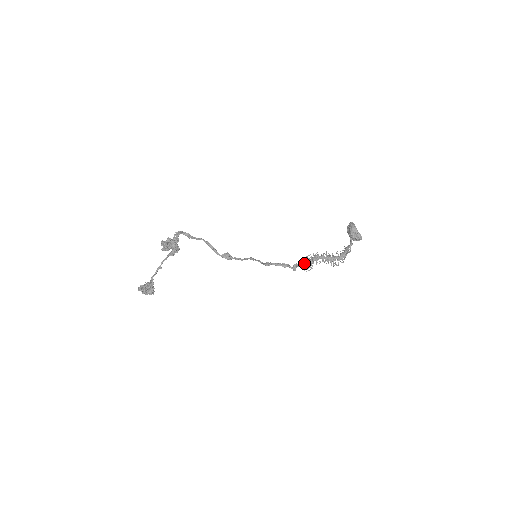
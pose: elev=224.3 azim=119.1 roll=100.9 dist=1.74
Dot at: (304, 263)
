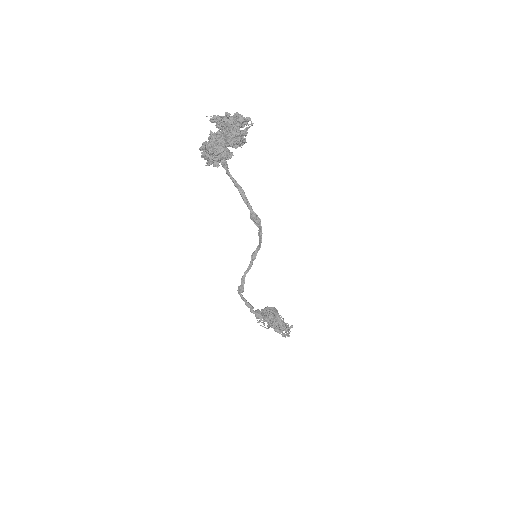
Dot at: (264, 315)
